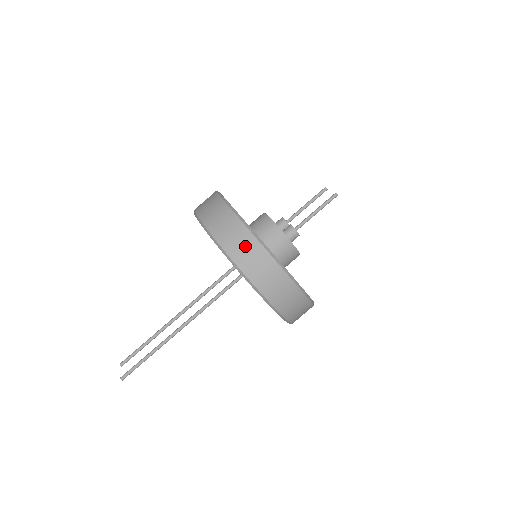
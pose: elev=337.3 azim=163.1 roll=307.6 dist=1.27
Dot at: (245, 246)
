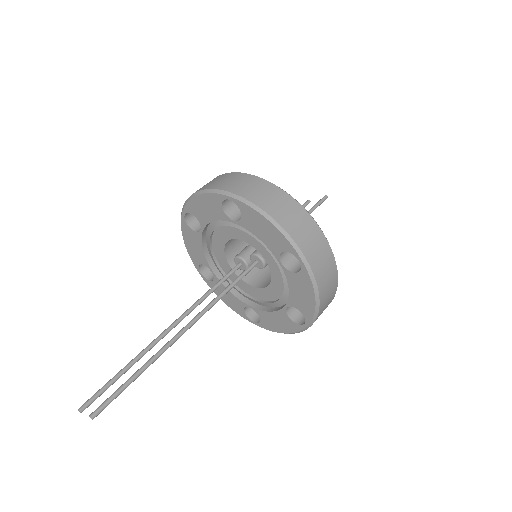
Dot at: (274, 198)
